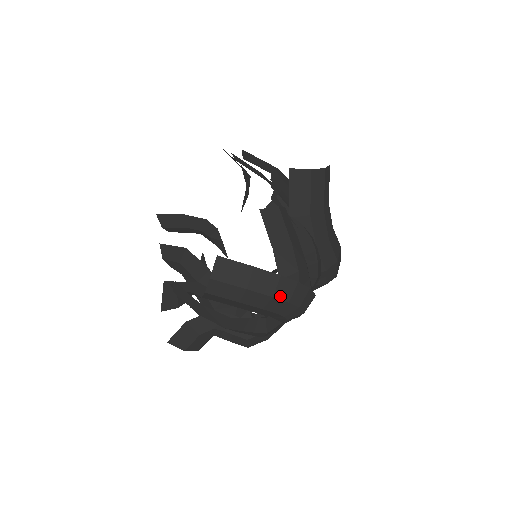
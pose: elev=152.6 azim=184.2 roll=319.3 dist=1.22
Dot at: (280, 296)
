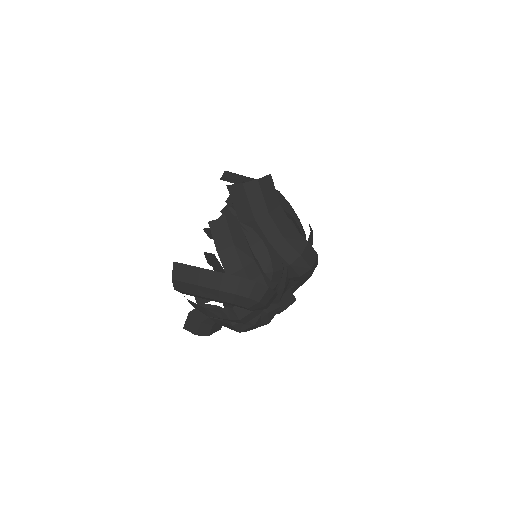
Dot at: (226, 289)
